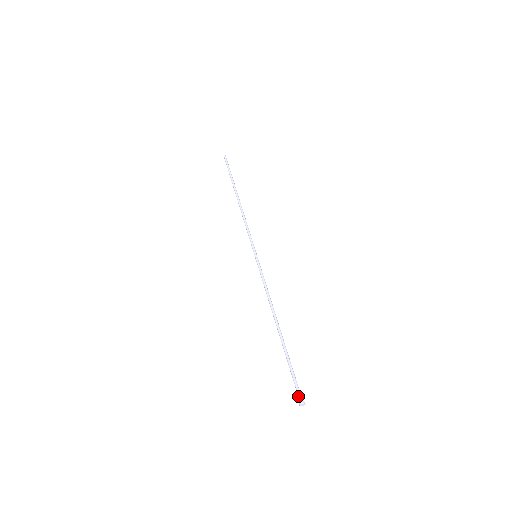
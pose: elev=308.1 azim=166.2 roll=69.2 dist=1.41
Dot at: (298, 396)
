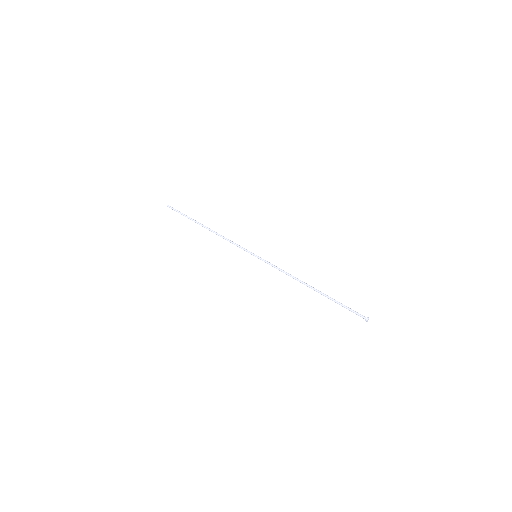
Dot at: occluded
